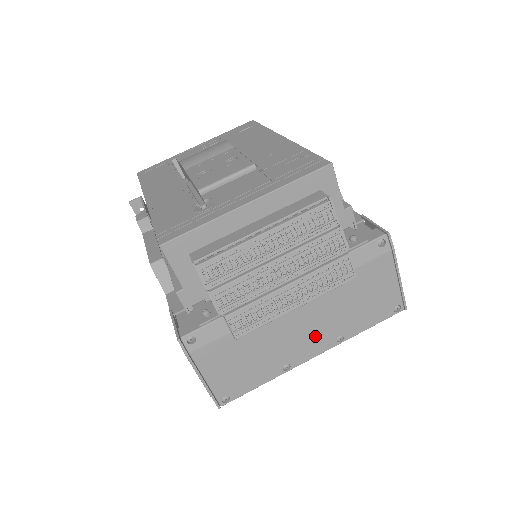
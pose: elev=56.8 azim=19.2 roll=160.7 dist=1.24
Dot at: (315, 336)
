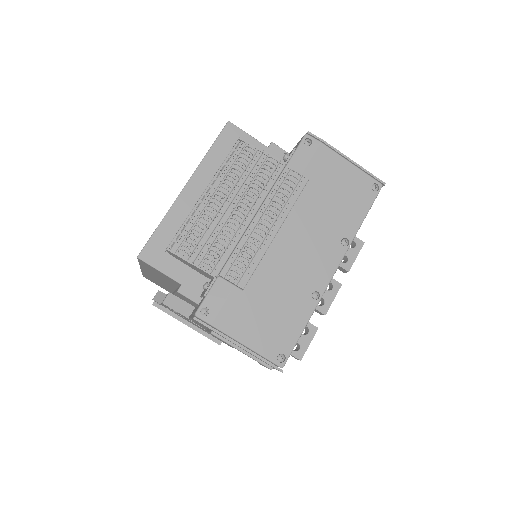
Dot at: (318, 251)
